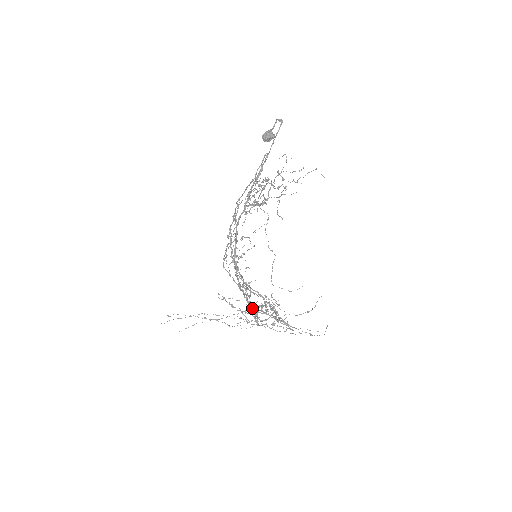
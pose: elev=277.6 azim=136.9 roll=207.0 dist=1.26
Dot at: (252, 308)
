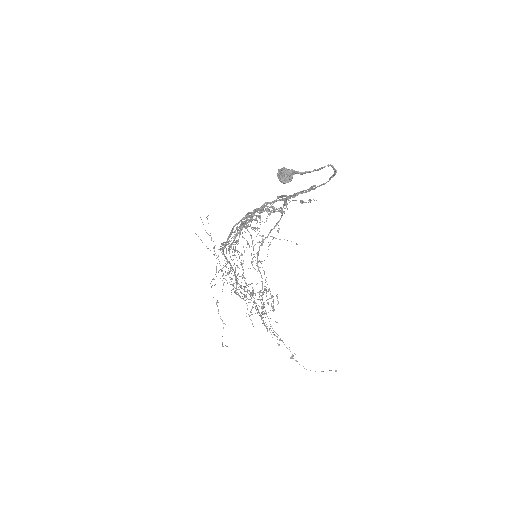
Dot at: (239, 284)
